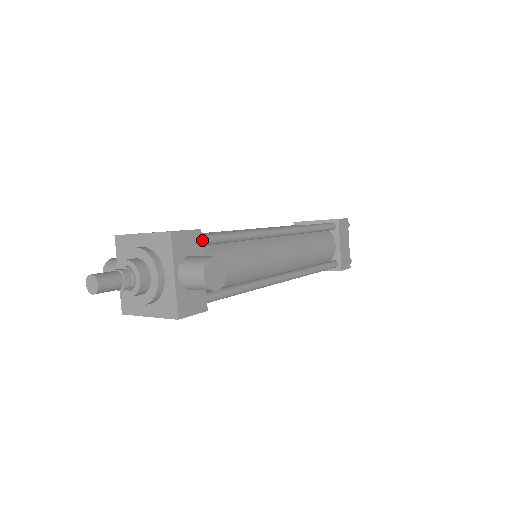
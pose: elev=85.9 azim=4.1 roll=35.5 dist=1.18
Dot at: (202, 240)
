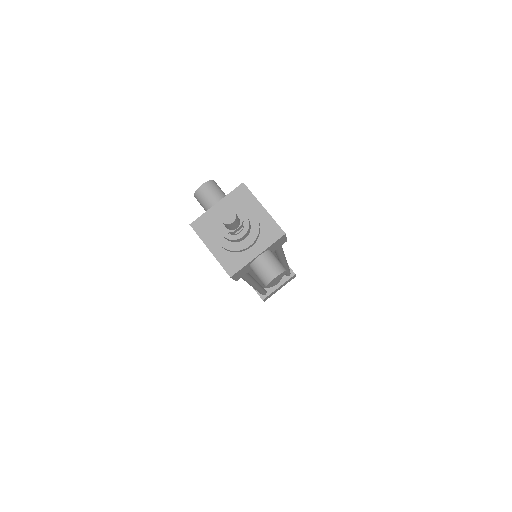
Dot at: occluded
